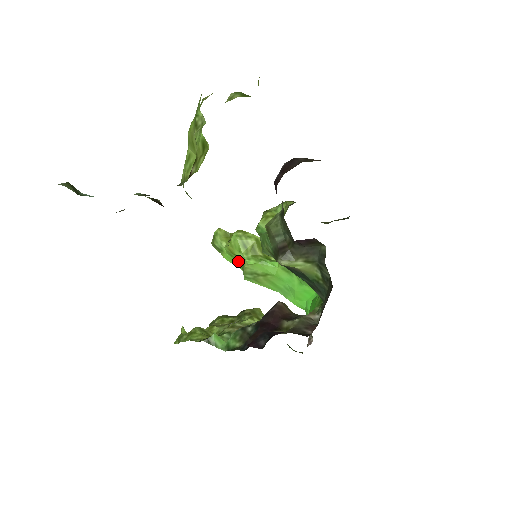
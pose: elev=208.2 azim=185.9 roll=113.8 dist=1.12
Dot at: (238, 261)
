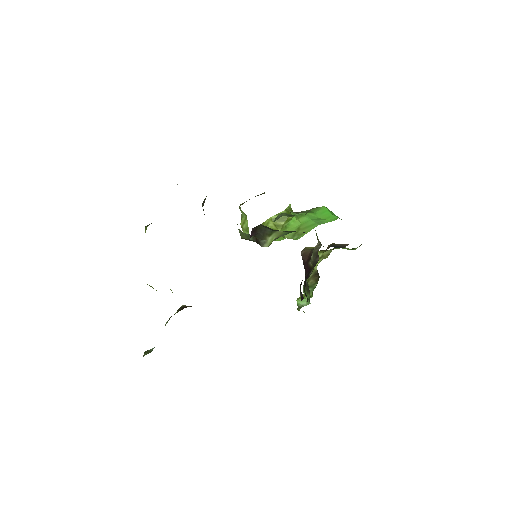
Dot at: occluded
